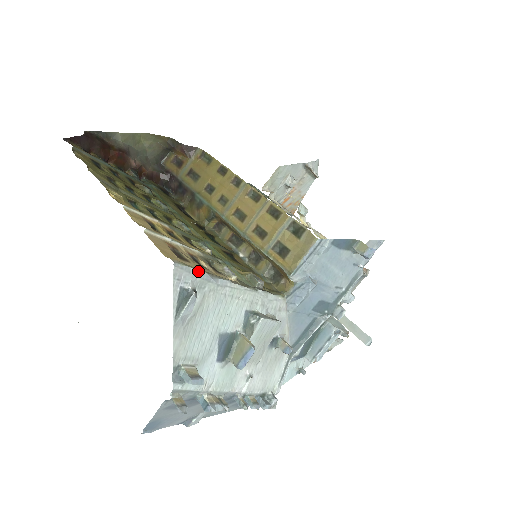
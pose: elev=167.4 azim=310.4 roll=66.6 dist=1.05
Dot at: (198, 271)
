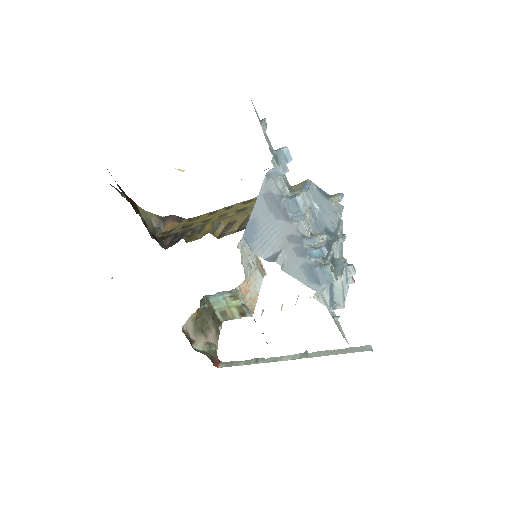
Dot at: occluded
